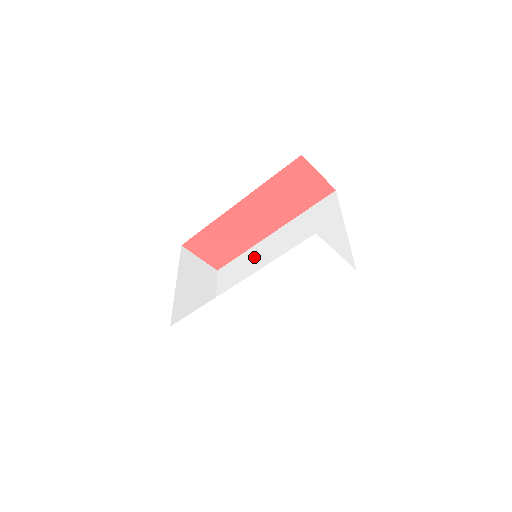
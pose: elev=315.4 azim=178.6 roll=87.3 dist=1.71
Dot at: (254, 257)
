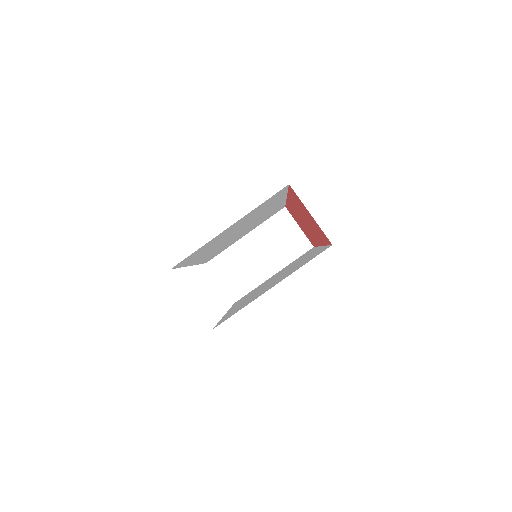
Dot at: occluded
